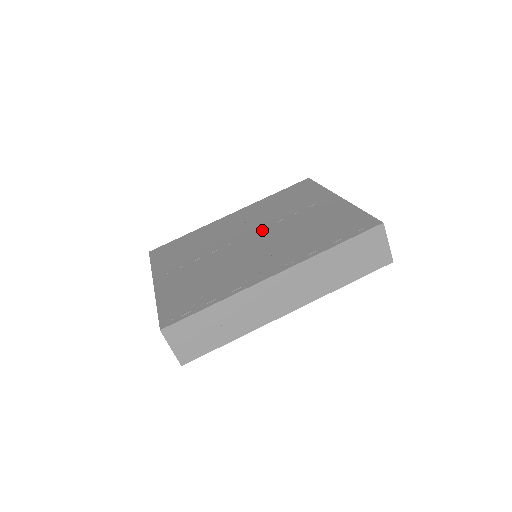
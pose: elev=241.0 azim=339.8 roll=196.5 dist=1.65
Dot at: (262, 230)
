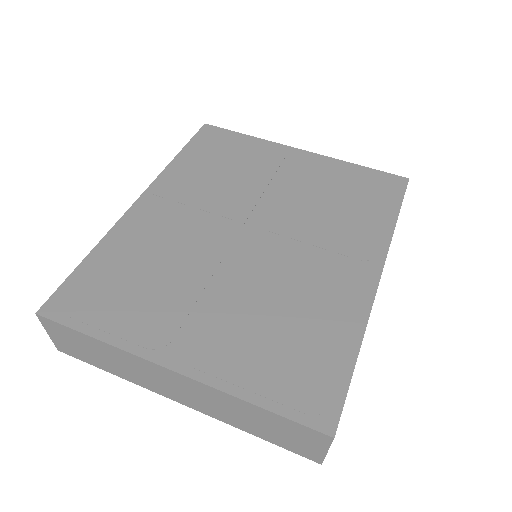
Dot at: (253, 216)
